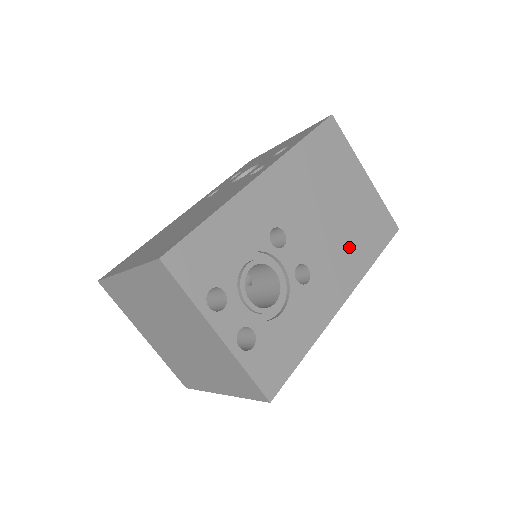
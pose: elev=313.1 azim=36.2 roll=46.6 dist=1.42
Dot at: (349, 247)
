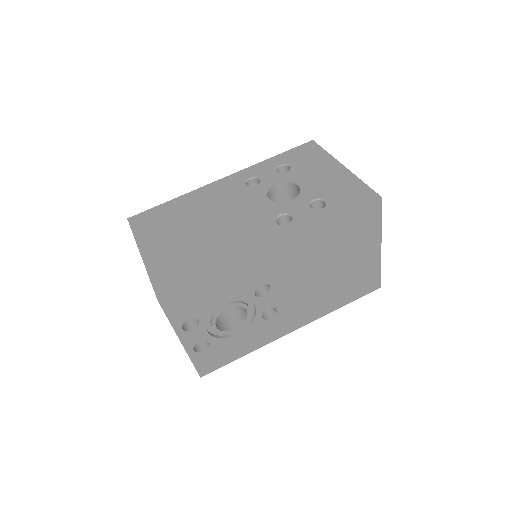
Dot at: (323, 298)
